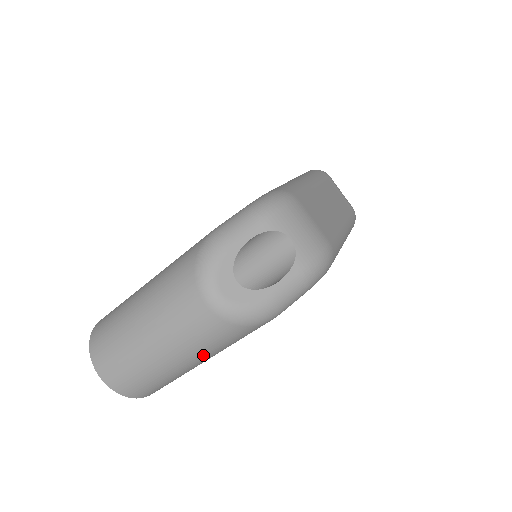
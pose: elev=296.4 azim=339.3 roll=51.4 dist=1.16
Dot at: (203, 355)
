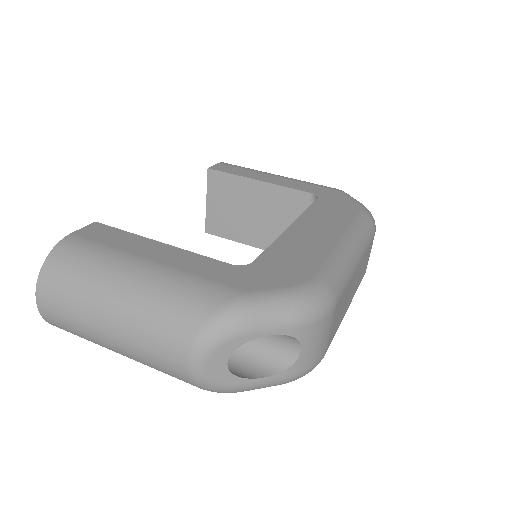
Dot at: occluded
